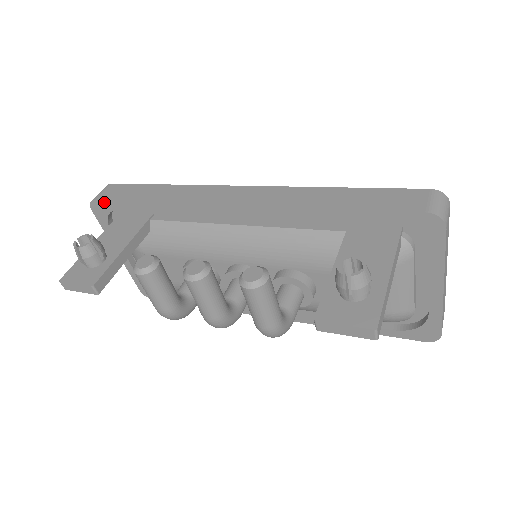
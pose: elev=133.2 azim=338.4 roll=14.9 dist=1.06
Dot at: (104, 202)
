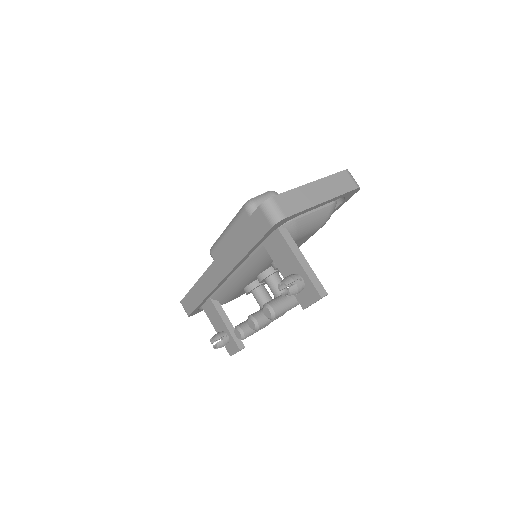
Dot at: (192, 313)
